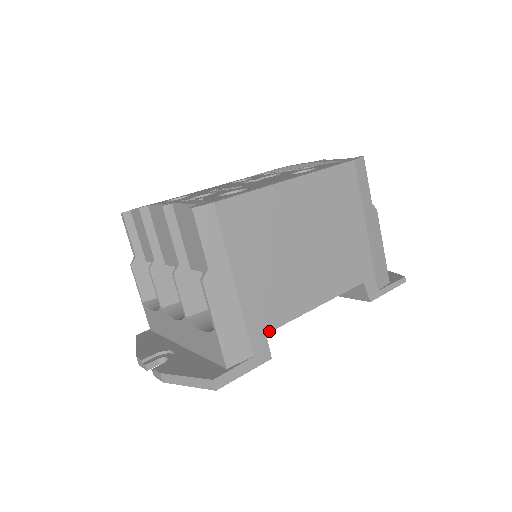
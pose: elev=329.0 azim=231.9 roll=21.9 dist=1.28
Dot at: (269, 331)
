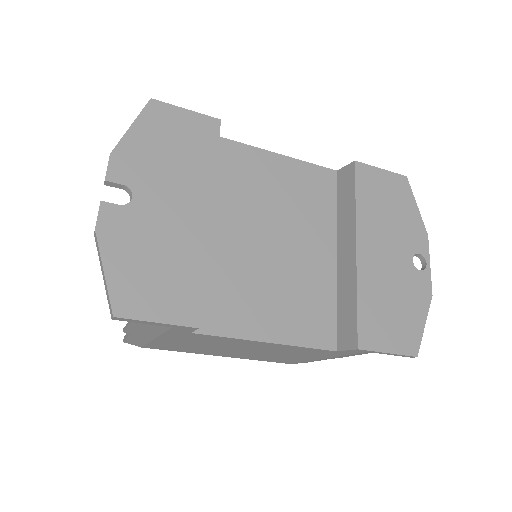
Dot at: occluded
